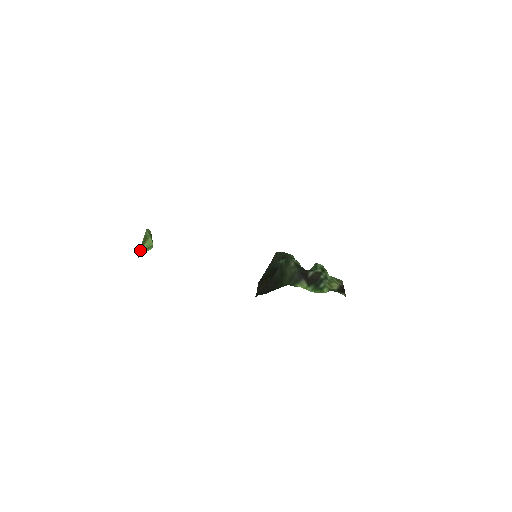
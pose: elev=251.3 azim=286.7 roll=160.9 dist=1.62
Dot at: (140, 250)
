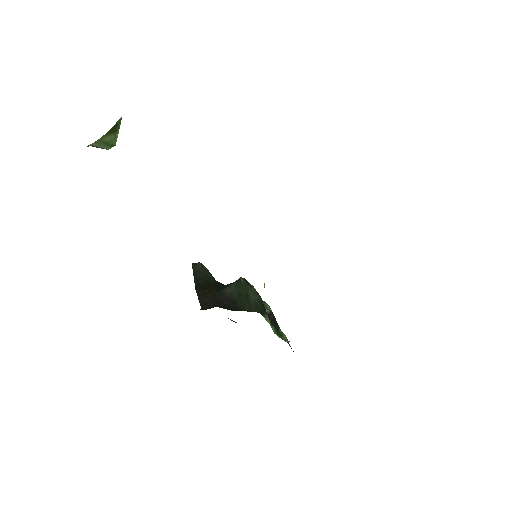
Dot at: (101, 137)
